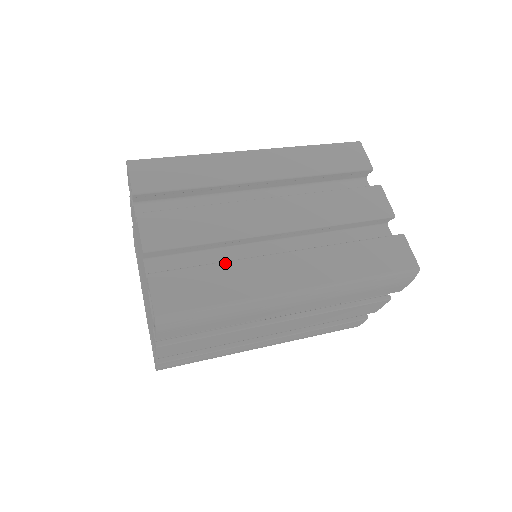
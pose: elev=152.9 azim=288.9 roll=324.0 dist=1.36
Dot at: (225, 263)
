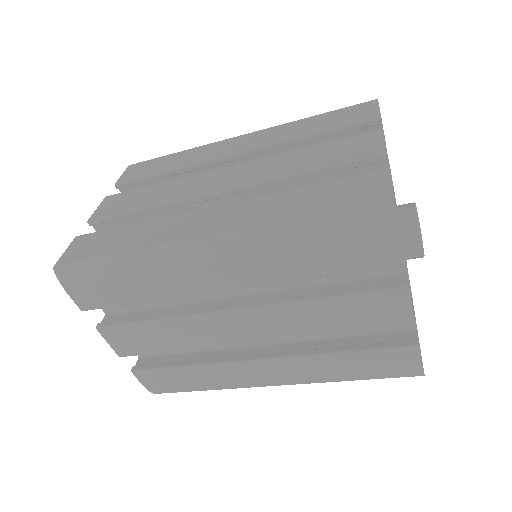
Dot at: (144, 222)
